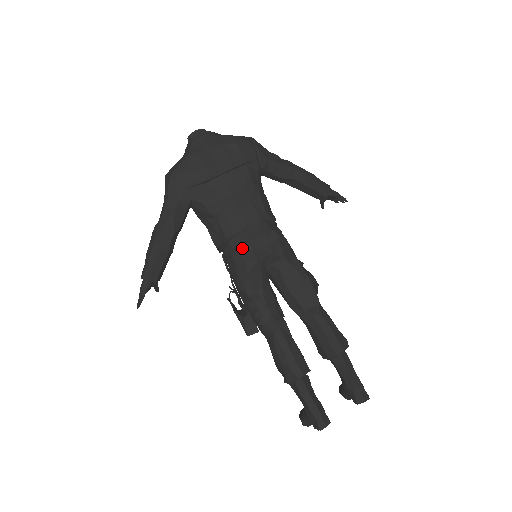
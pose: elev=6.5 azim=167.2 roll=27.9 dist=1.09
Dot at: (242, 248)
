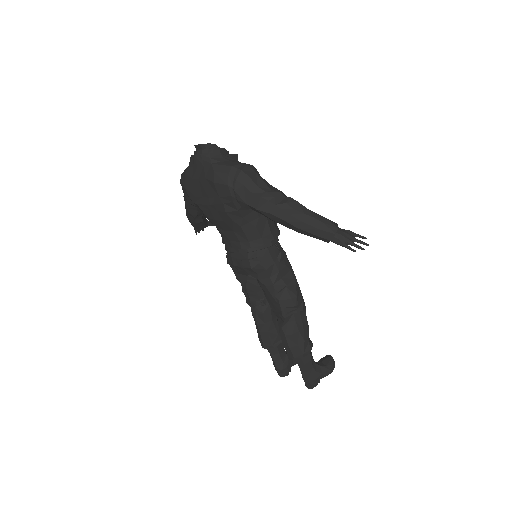
Dot at: (227, 258)
